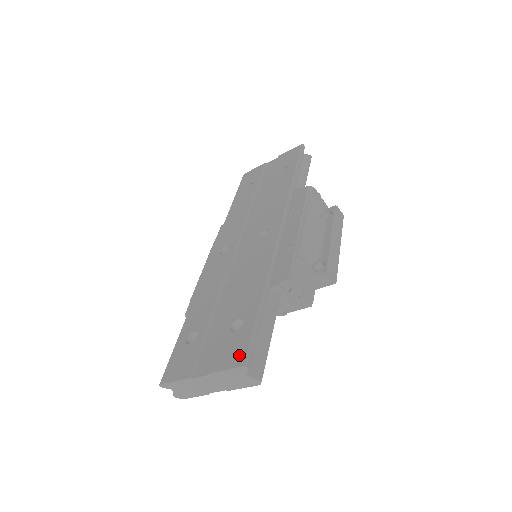
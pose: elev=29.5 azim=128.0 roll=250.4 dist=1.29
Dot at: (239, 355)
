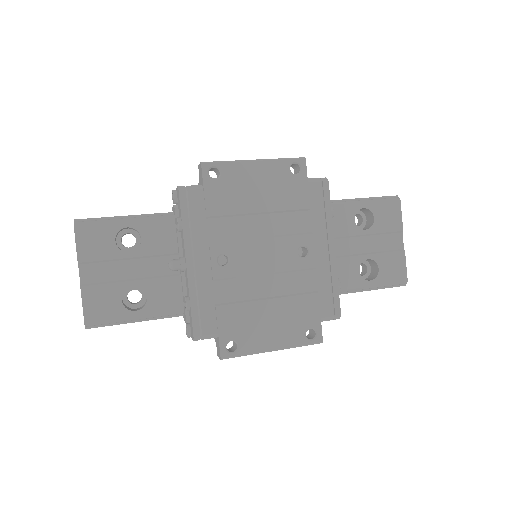
Dot at: occluded
